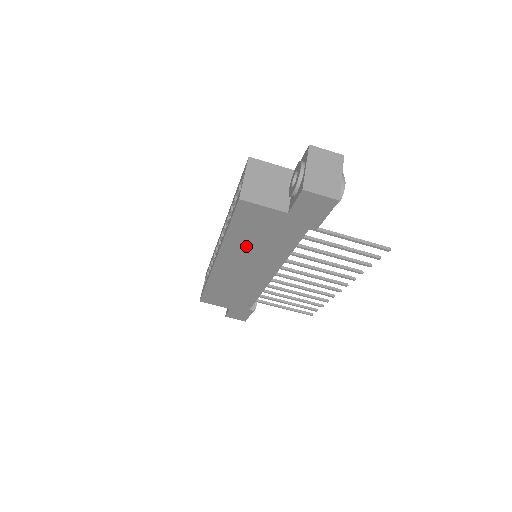
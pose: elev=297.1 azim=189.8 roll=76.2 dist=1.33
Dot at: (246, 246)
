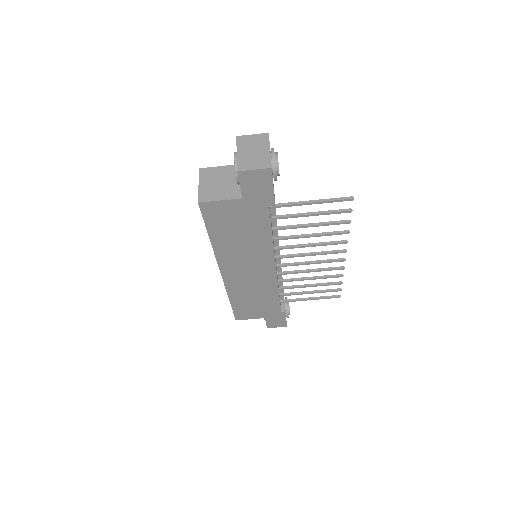
Dot at: (233, 246)
